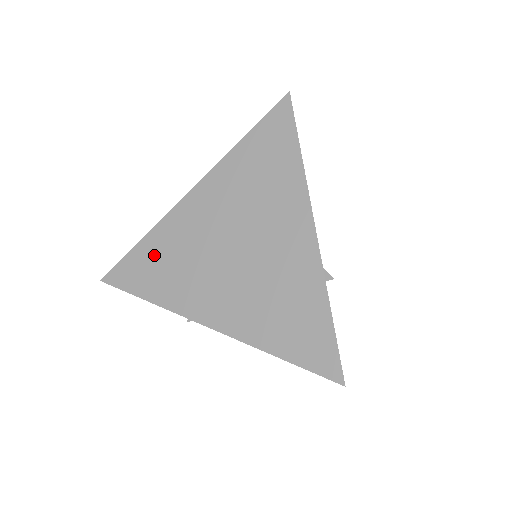
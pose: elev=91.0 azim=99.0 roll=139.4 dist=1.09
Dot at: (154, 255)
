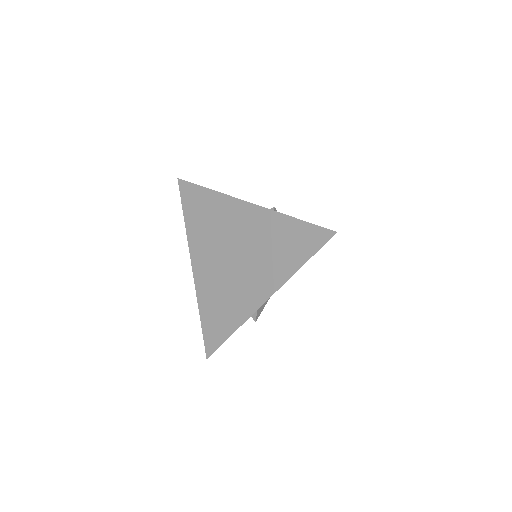
Dot at: (206, 205)
